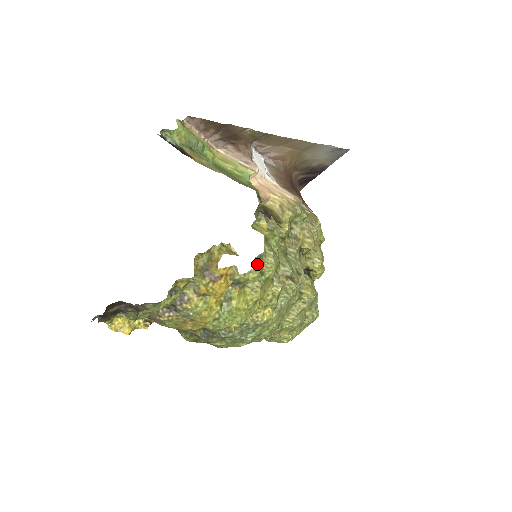
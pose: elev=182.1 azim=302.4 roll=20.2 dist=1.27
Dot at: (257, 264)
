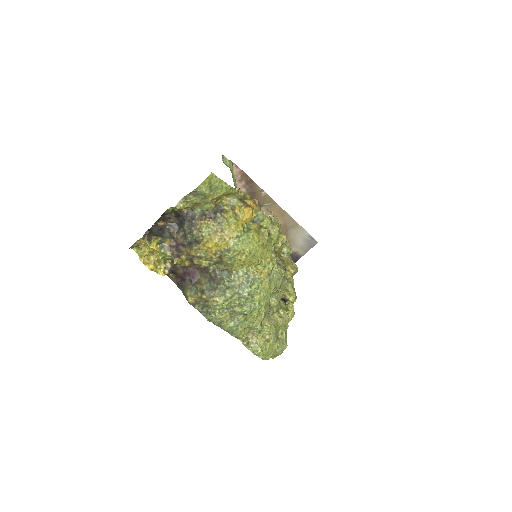
Dot at: occluded
